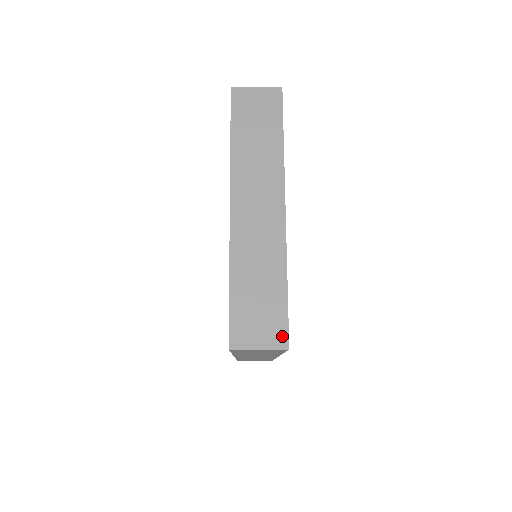
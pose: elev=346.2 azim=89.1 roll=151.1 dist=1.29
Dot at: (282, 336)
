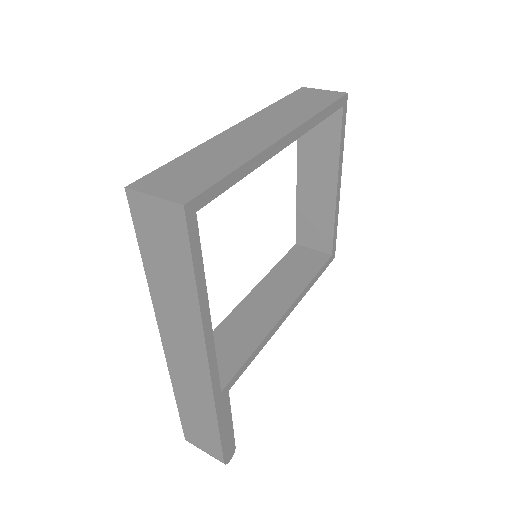
Dot at: (188, 195)
